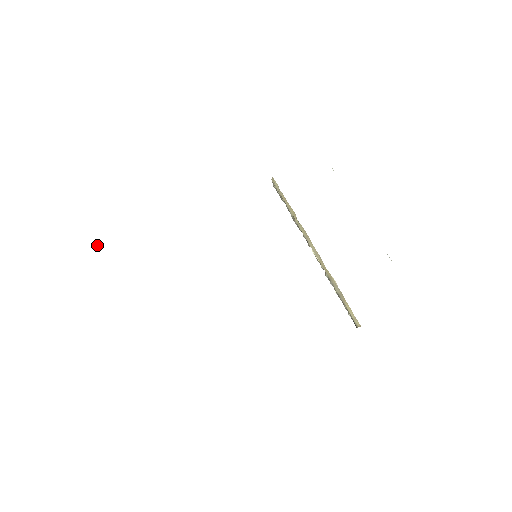
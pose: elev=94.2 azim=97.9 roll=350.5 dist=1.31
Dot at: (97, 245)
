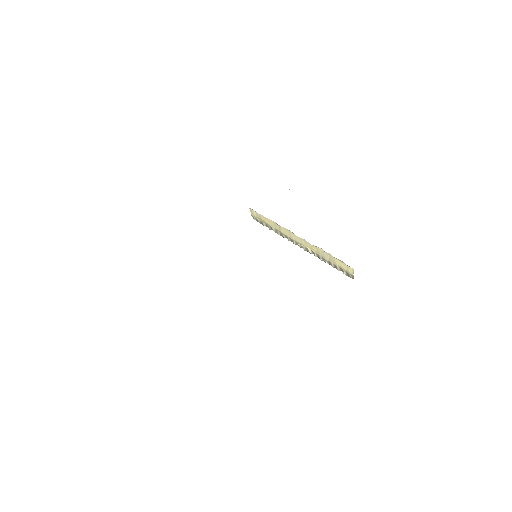
Dot at: occluded
